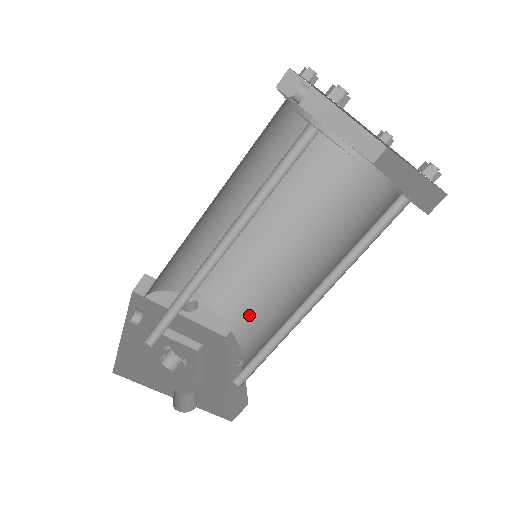
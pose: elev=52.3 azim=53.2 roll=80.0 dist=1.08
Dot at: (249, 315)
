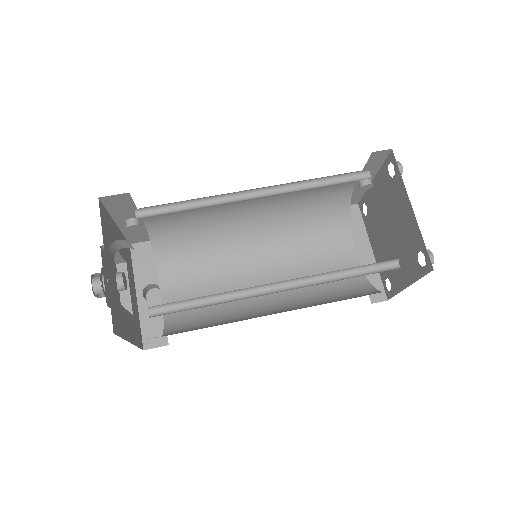
Dot at: (193, 325)
